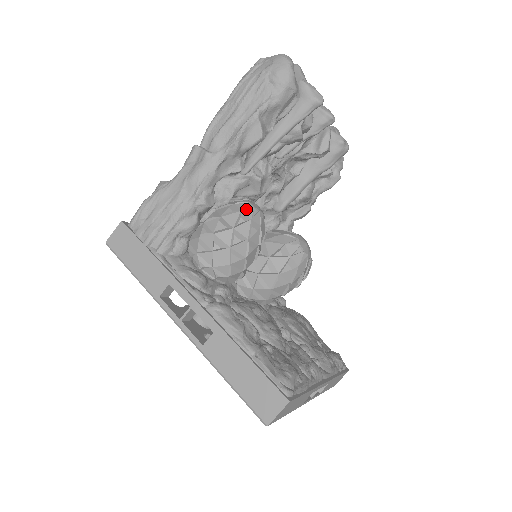
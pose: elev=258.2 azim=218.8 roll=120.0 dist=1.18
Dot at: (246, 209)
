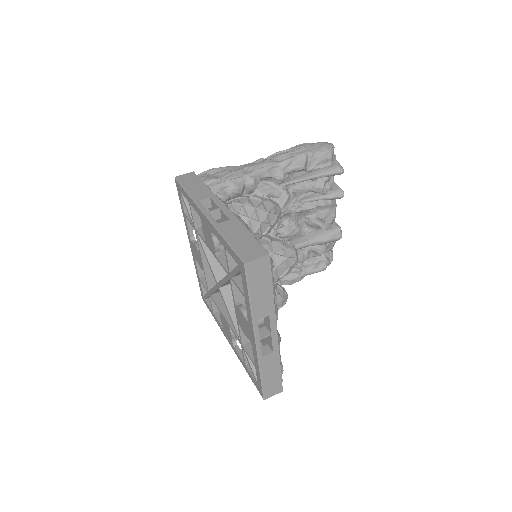
Dot at: (274, 201)
